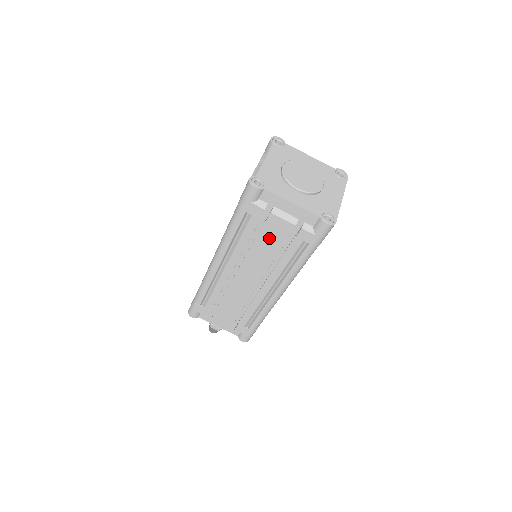
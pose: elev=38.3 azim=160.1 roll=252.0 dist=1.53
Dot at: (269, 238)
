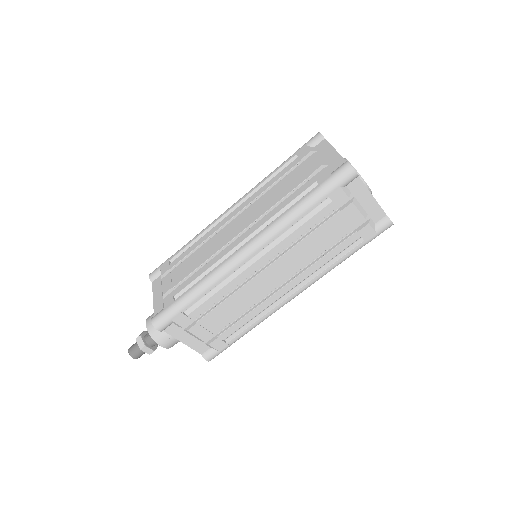
Dot at: (331, 230)
